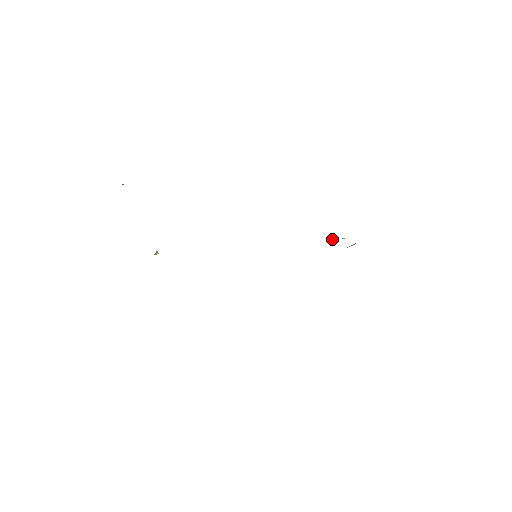
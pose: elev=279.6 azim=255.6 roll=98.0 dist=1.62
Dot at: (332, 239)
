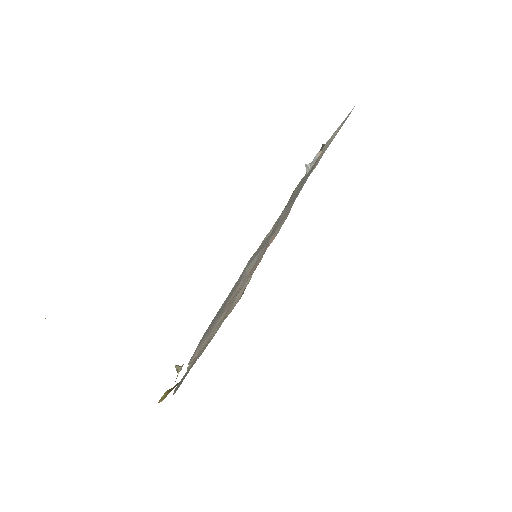
Dot at: (308, 167)
